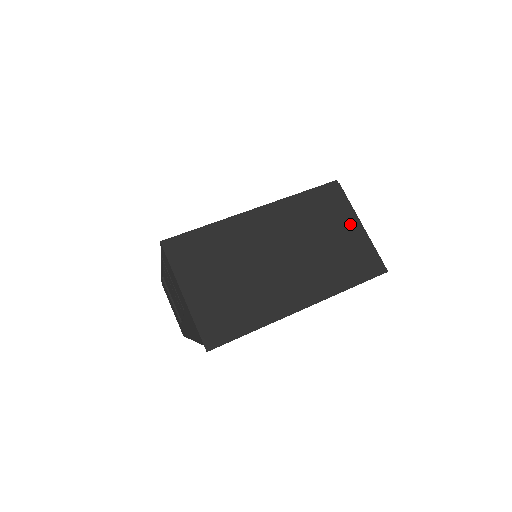
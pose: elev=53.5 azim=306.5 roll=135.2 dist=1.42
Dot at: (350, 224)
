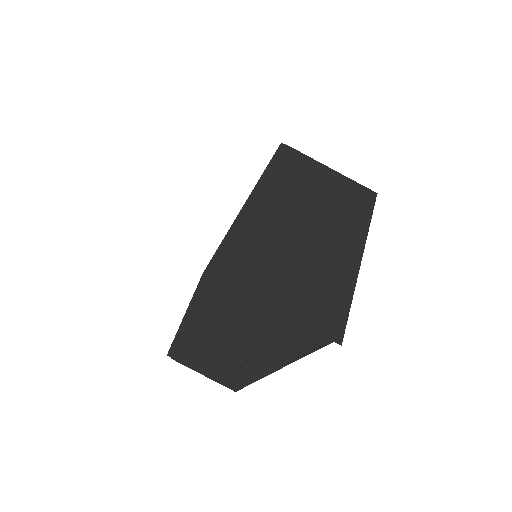
Dot at: (323, 172)
